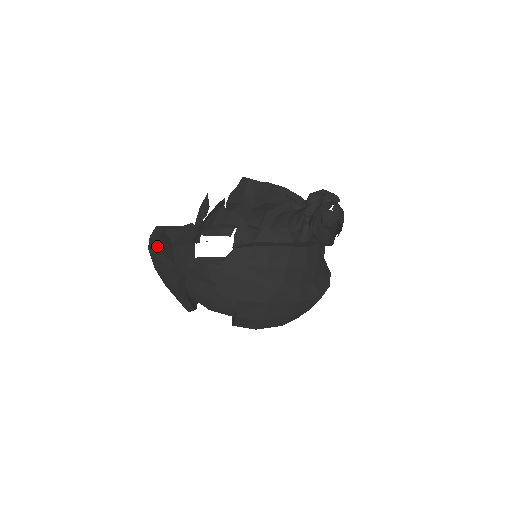
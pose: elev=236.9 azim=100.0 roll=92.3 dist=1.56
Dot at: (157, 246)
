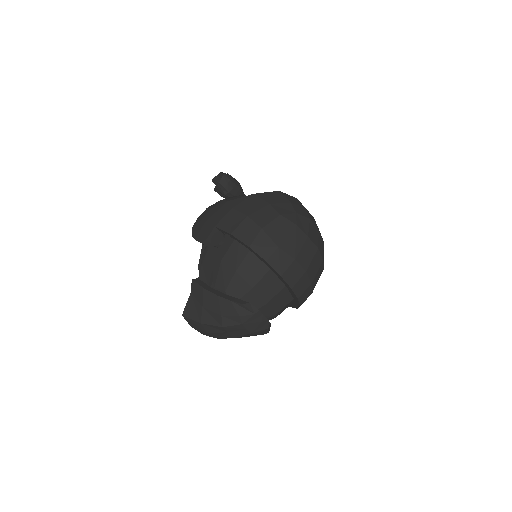
Dot at: occluded
